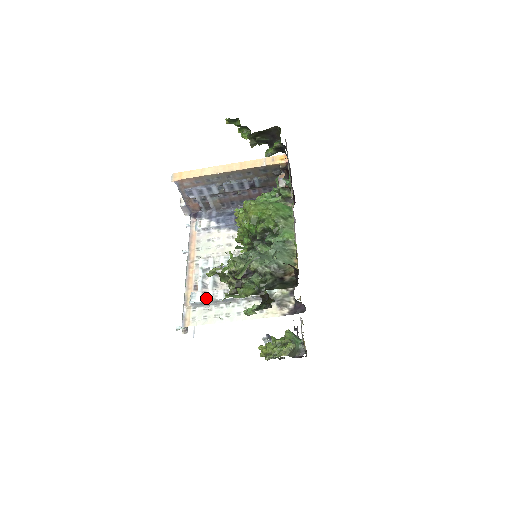
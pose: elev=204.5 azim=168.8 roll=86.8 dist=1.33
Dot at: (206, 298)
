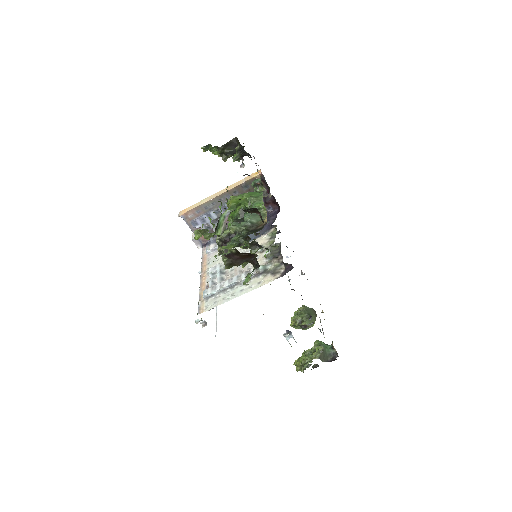
Dot at: (215, 289)
